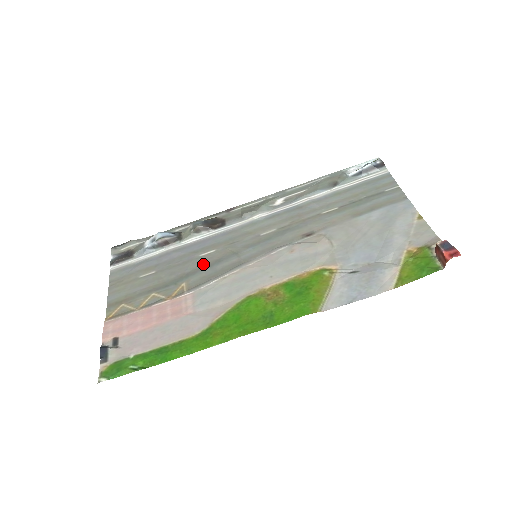
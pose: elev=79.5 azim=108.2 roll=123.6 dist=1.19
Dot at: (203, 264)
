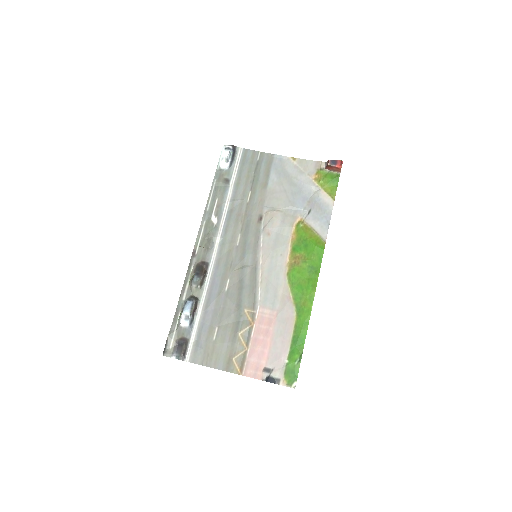
Dot at: (236, 292)
